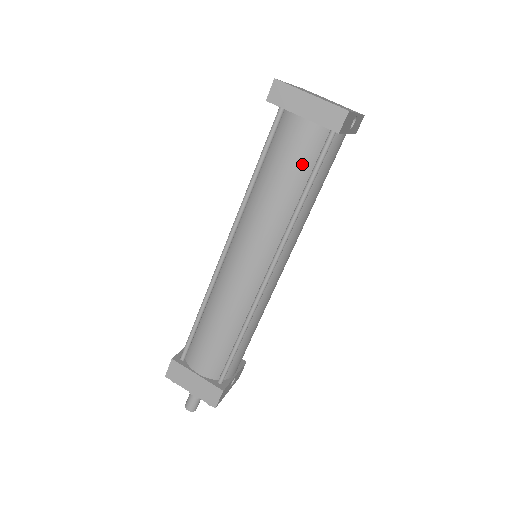
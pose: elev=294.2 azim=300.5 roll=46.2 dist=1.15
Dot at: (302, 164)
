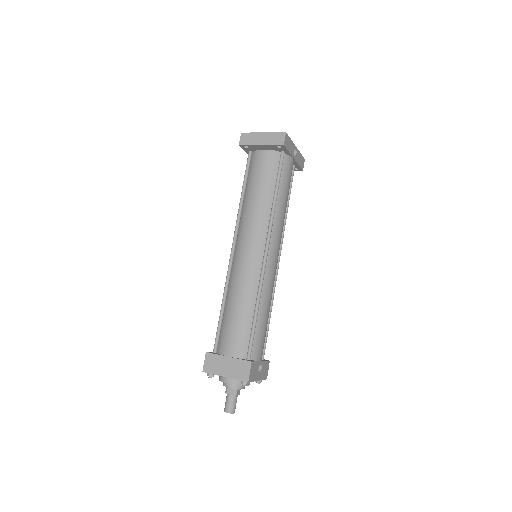
Dot at: (269, 175)
